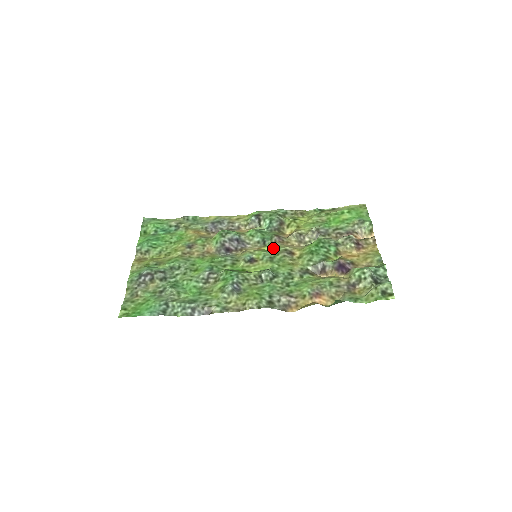
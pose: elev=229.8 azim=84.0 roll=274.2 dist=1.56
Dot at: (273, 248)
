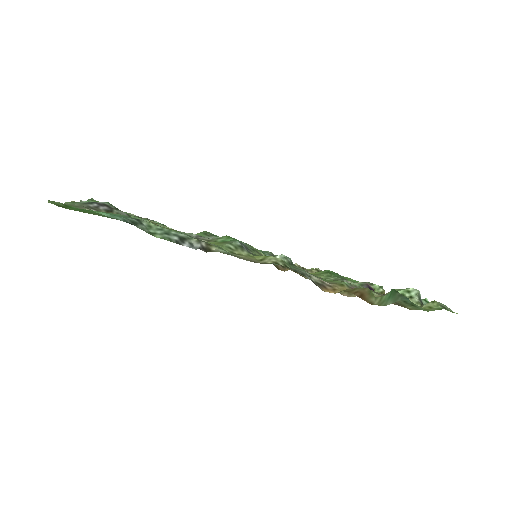
Dot at: occluded
